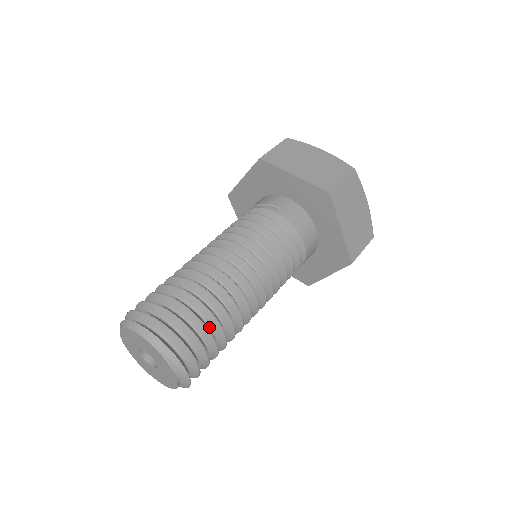
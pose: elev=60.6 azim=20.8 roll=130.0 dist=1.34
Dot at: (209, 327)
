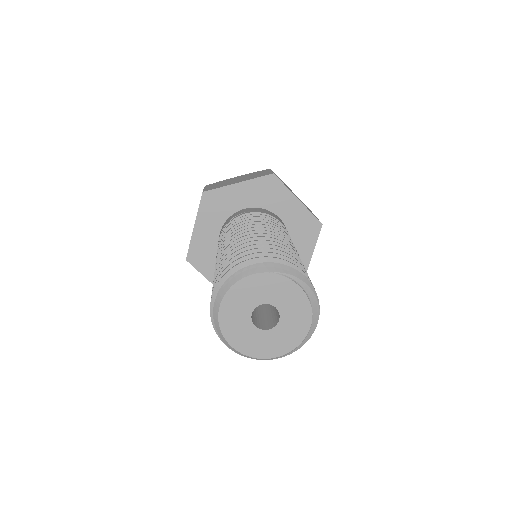
Dot at: occluded
